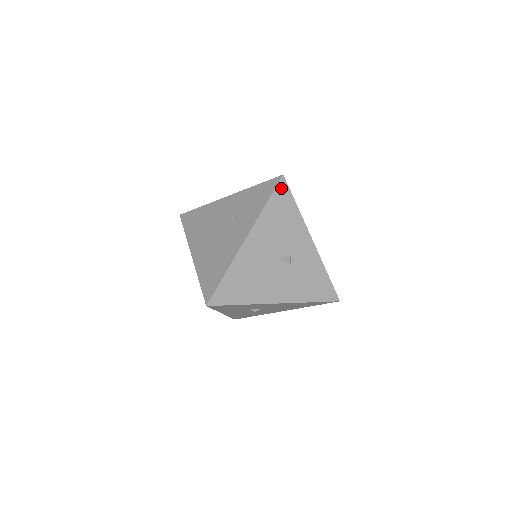
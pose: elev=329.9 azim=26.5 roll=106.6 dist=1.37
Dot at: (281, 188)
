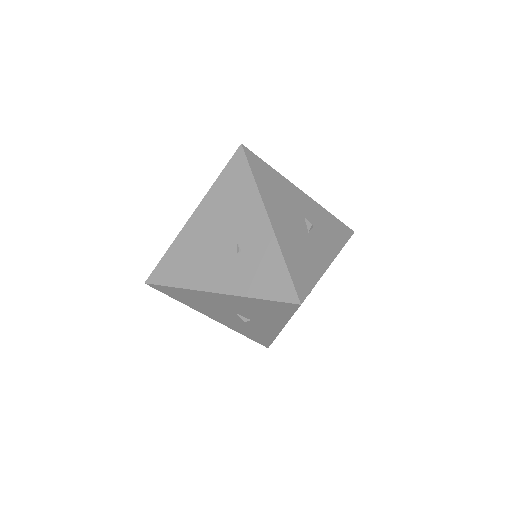
Dot at: (288, 305)
